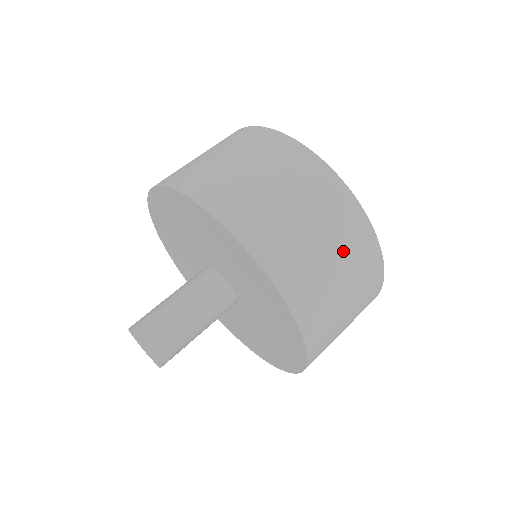
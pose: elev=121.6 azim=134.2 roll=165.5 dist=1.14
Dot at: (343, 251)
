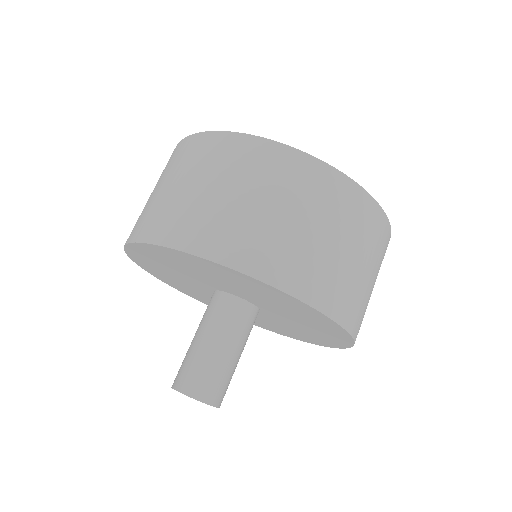
Dot at: (366, 247)
